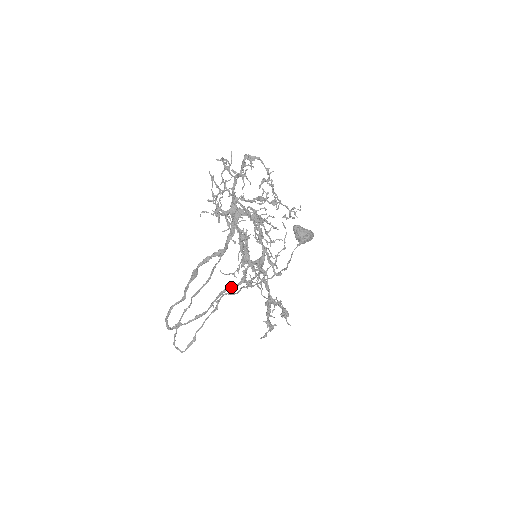
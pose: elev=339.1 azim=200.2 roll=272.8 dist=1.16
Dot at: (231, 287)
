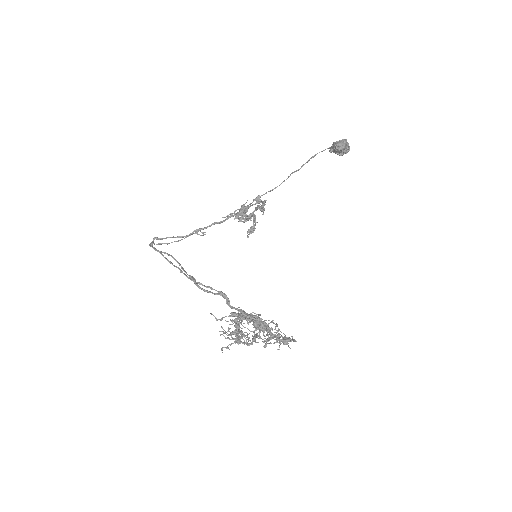
Dot at: (225, 220)
